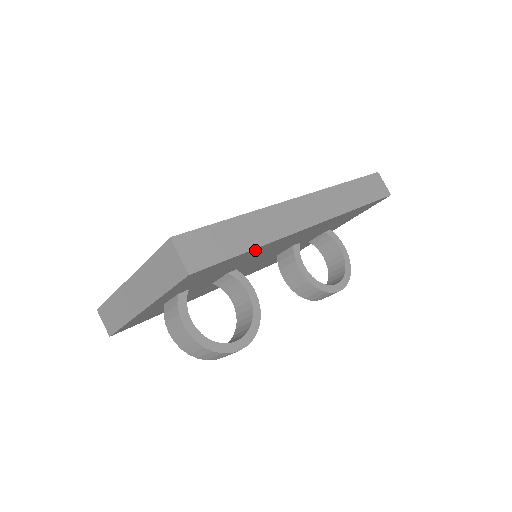
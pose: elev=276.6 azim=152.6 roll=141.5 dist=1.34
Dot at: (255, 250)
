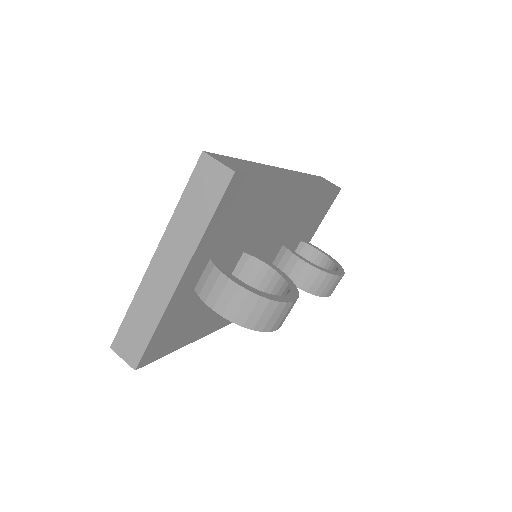
Dot at: (271, 187)
